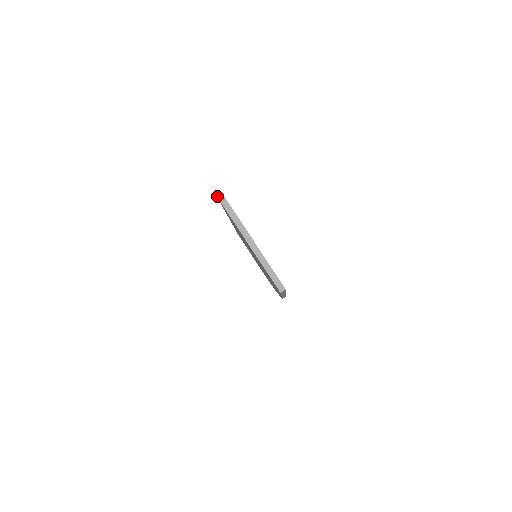
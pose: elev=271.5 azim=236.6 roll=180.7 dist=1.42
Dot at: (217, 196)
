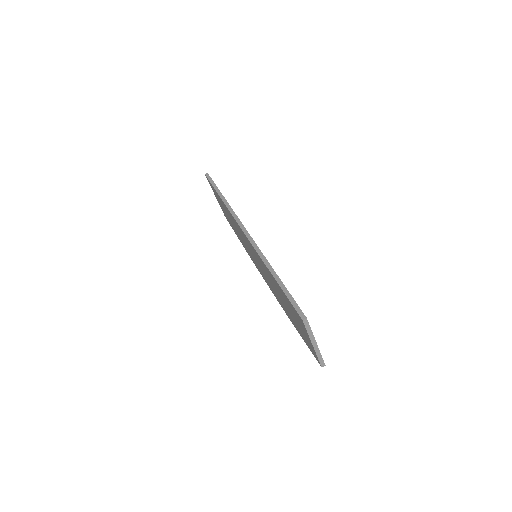
Dot at: (303, 320)
